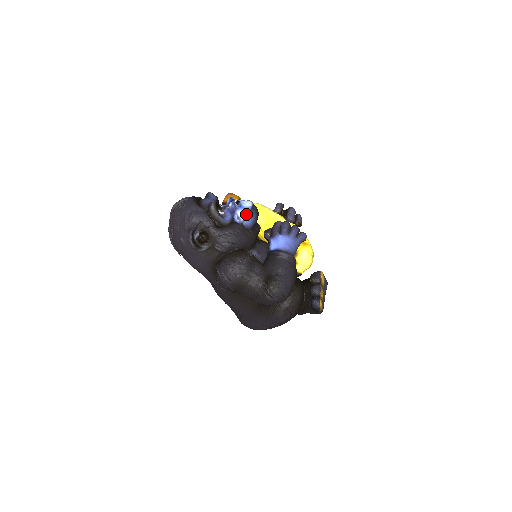
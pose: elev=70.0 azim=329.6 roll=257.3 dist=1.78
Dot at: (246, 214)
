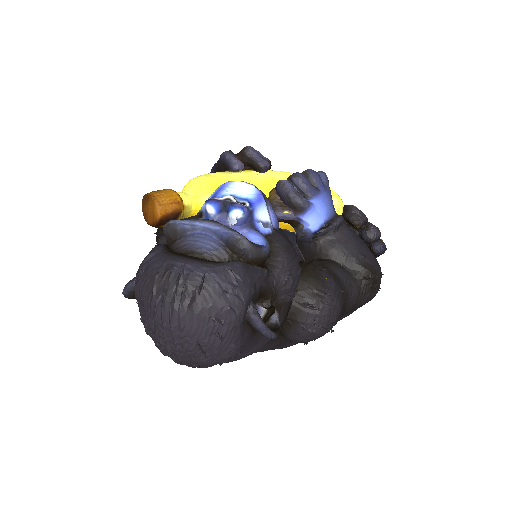
Dot at: (266, 209)
